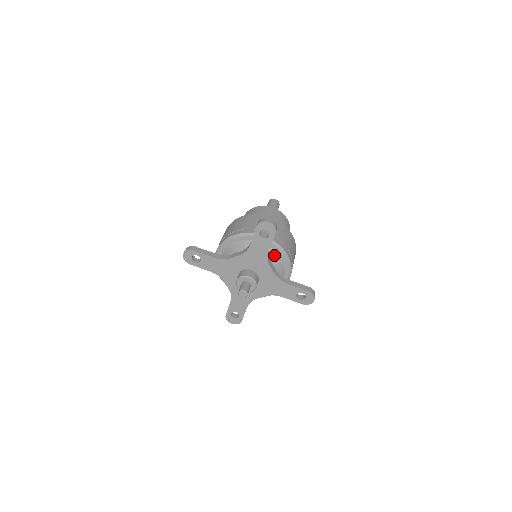
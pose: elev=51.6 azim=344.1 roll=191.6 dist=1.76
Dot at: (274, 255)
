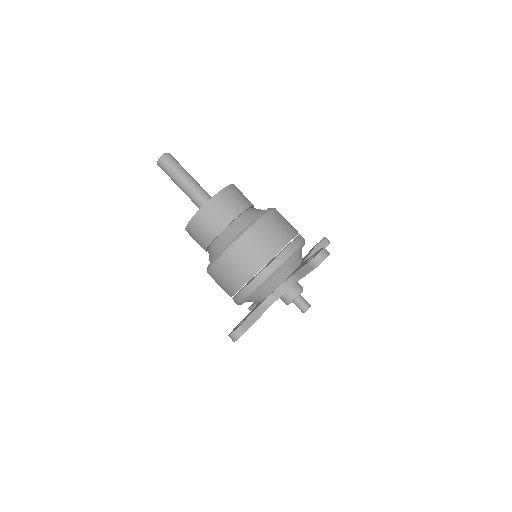
Dot at: (300, 254)
